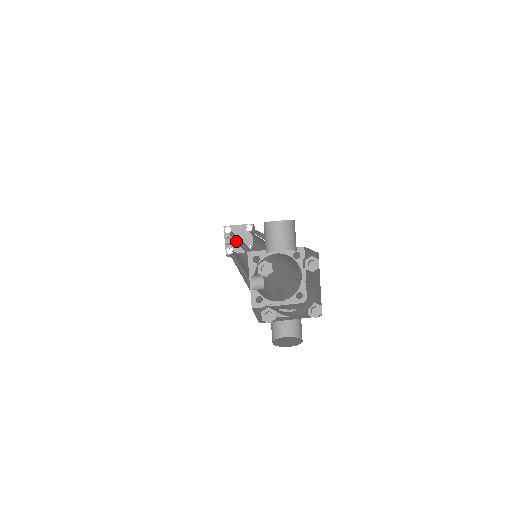
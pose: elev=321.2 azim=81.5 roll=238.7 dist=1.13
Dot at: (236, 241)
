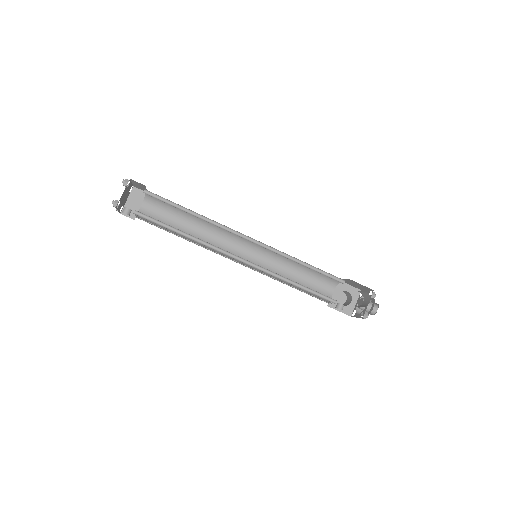
Dot at: (226, 254)
